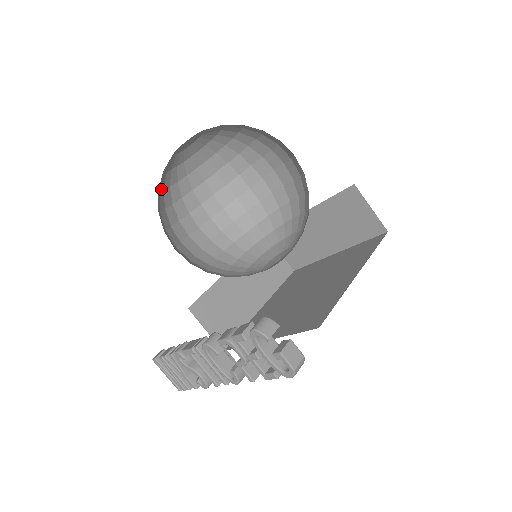
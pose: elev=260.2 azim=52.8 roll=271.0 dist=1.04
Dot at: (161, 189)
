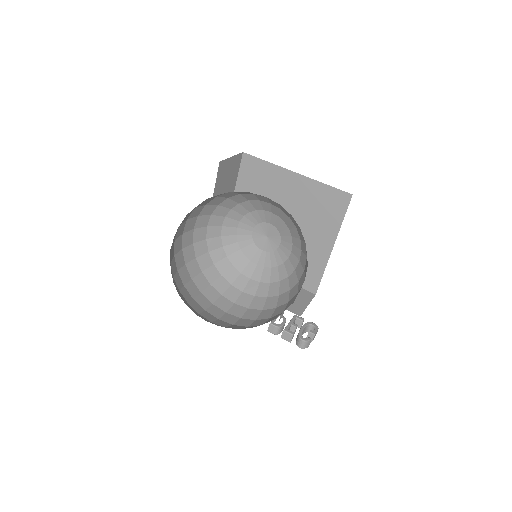
Dot at: (177, 290)
